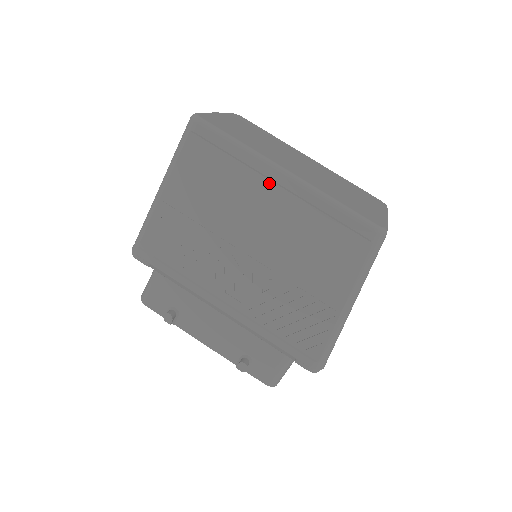
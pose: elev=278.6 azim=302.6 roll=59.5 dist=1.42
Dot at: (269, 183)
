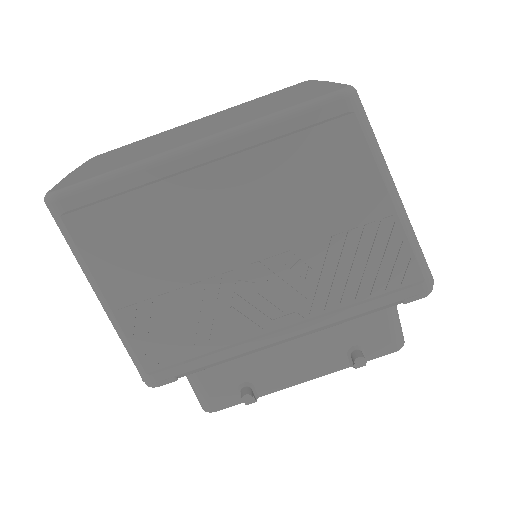
Dot at: (192, 174)
